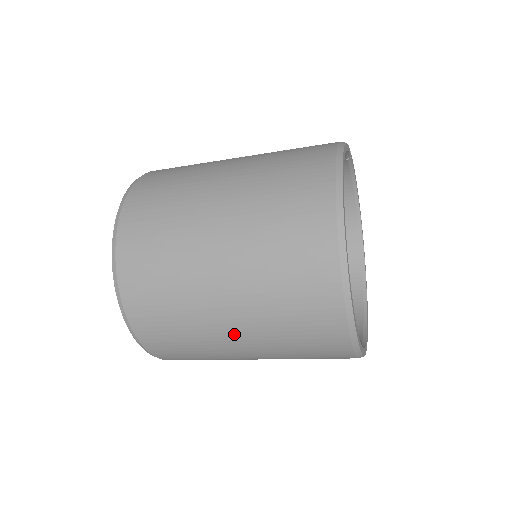
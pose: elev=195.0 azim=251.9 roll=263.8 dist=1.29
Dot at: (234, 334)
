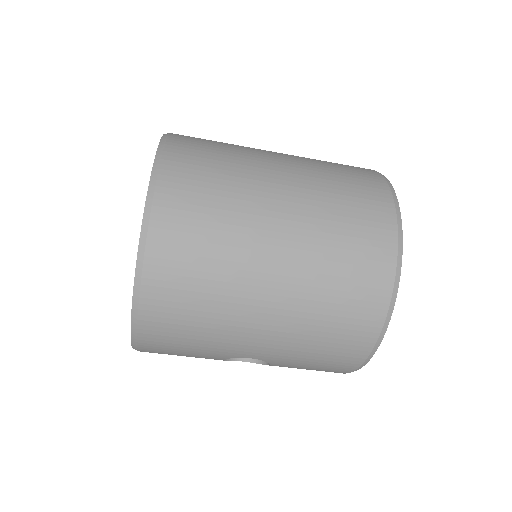
Dot at: (281, 197)
